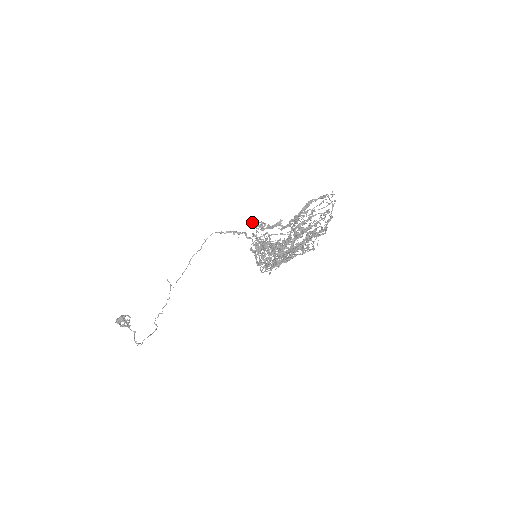
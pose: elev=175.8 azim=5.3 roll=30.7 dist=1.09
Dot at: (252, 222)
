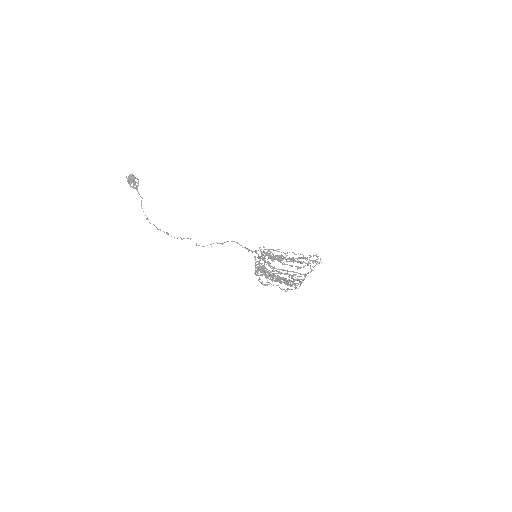
Dot at: (264, 247)
